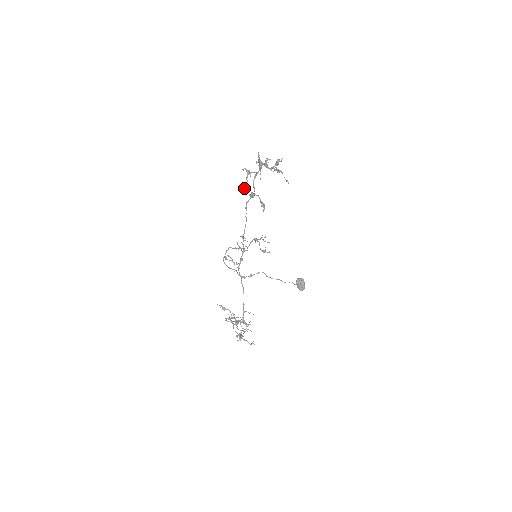
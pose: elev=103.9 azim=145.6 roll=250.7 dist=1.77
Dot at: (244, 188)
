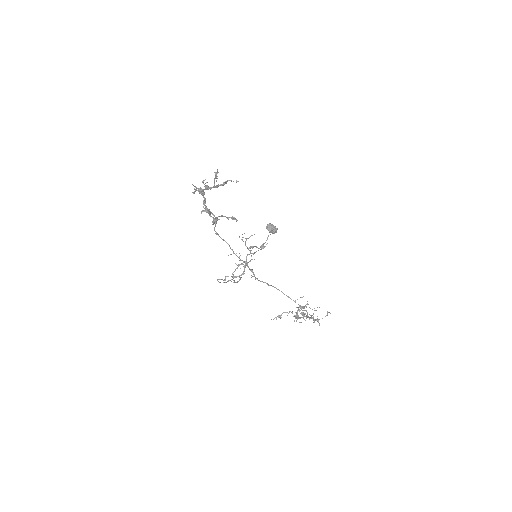
Dot at: occluded
